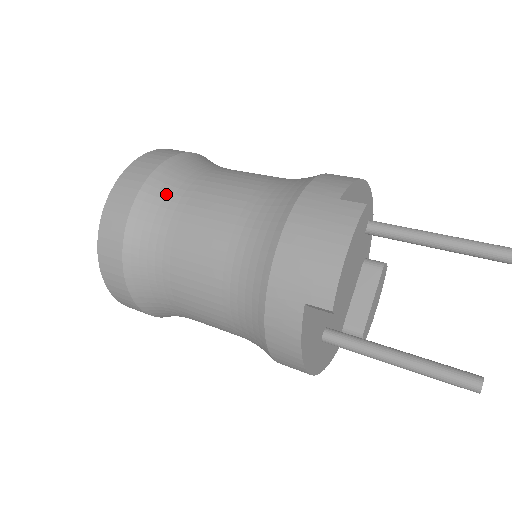
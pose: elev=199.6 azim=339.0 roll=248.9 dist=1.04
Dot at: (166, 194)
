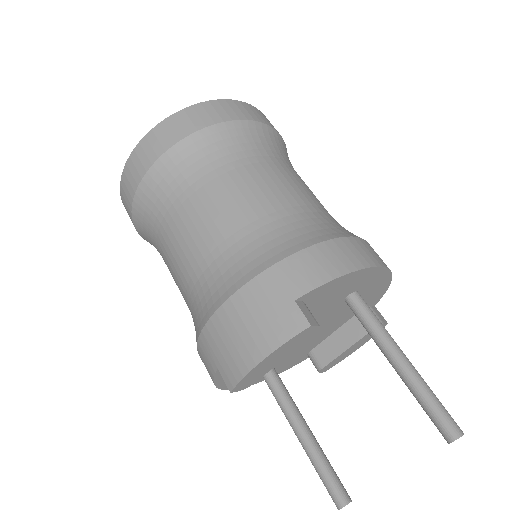
Dot at: (179, 174)
